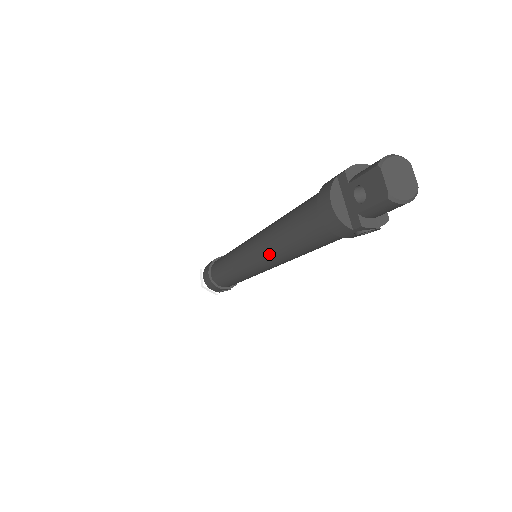
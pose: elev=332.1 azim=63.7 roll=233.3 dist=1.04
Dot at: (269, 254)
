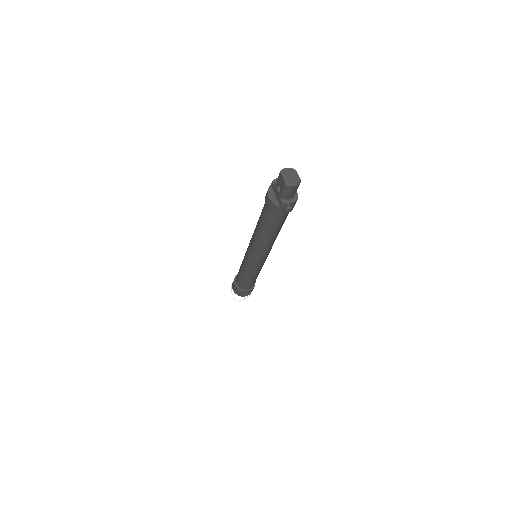
Dot at: (257, 244)
